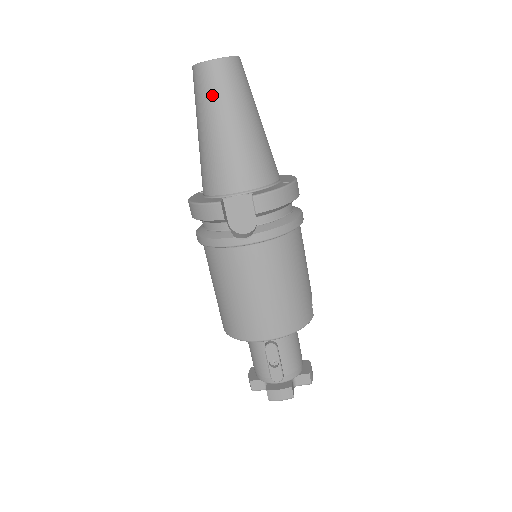
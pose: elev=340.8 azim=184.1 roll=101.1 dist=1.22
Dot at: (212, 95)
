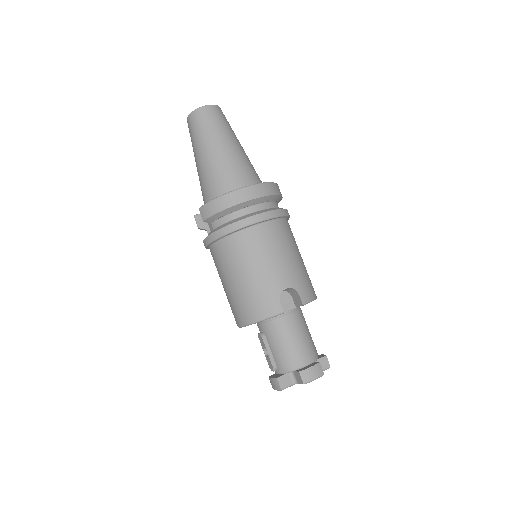
Dot at: (191, 141)
